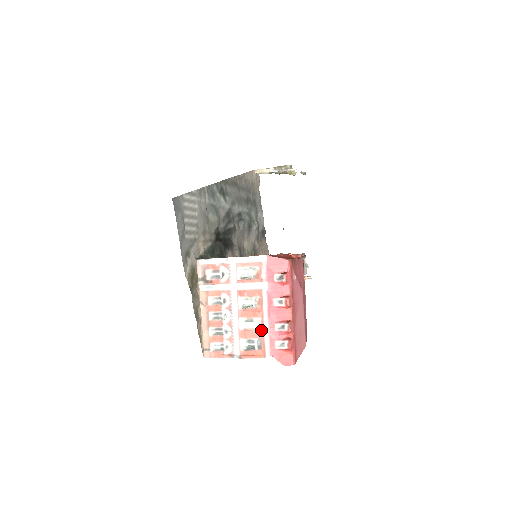
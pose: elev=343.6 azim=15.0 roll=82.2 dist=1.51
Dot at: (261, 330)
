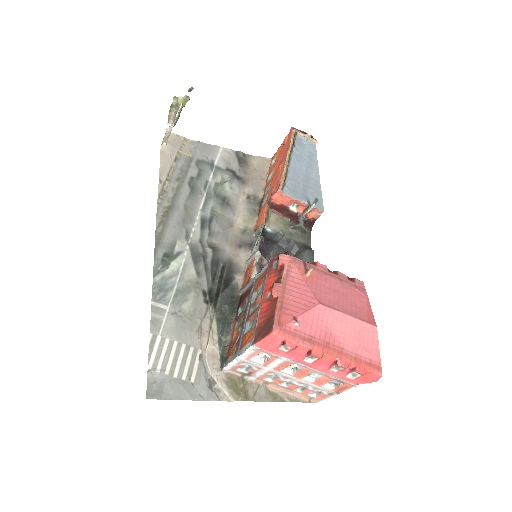
Dot at: (326, 376)
